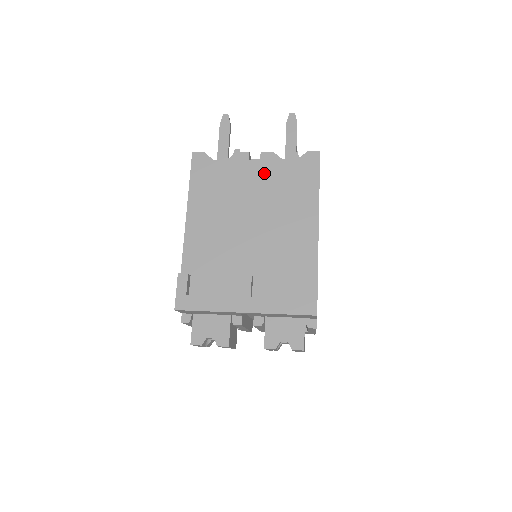
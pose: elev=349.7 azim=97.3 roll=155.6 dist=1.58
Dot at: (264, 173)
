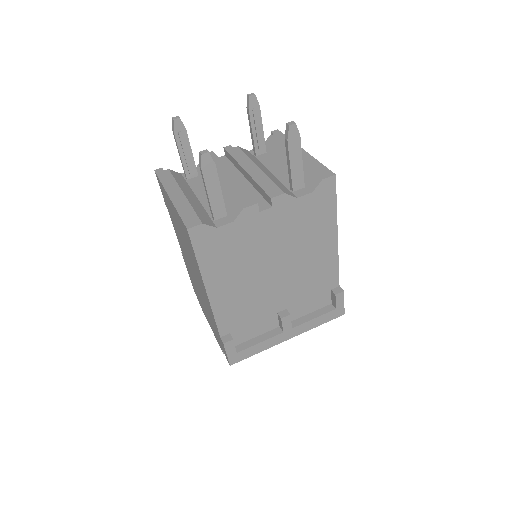
Dot at: (279, 220)
